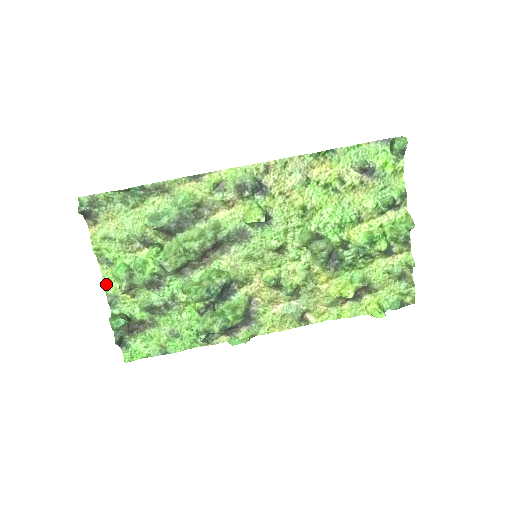
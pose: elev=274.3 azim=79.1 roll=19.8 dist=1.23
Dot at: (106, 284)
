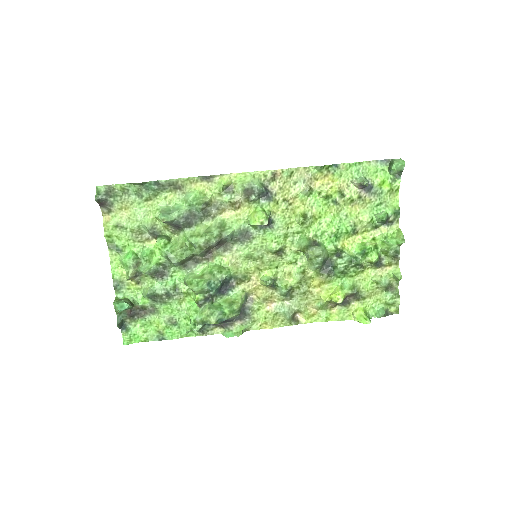
Dot at: (113, 269)
